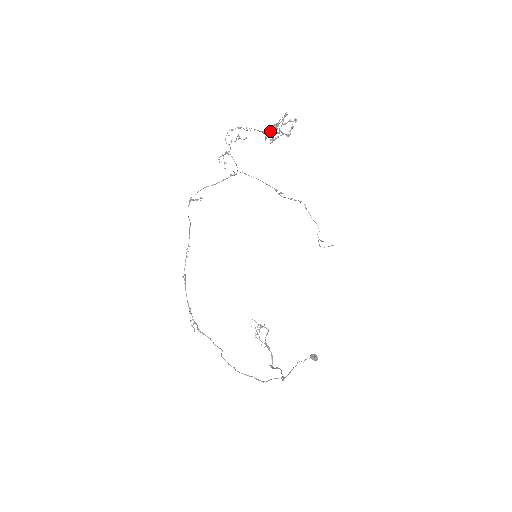
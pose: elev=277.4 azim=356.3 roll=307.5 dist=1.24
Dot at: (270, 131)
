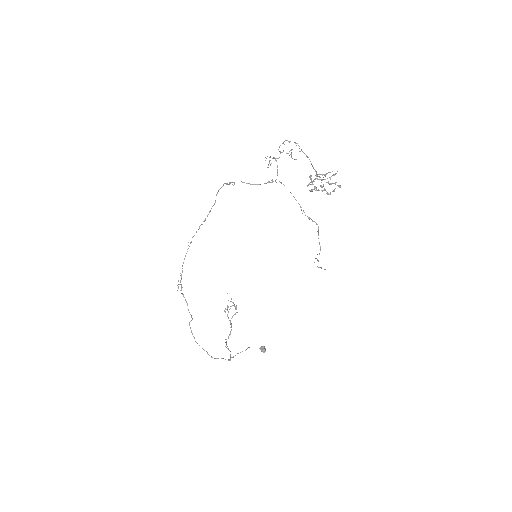
Dot at: occluded
